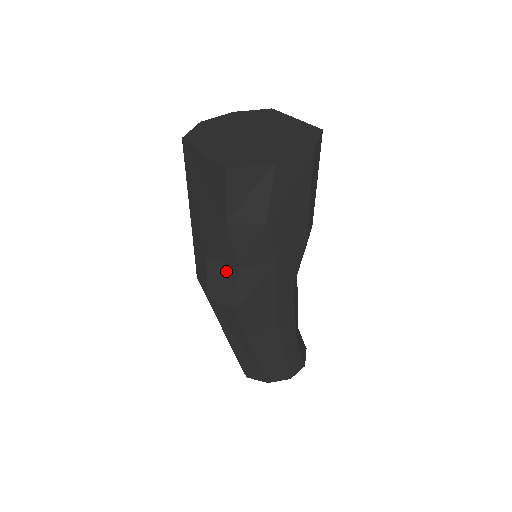
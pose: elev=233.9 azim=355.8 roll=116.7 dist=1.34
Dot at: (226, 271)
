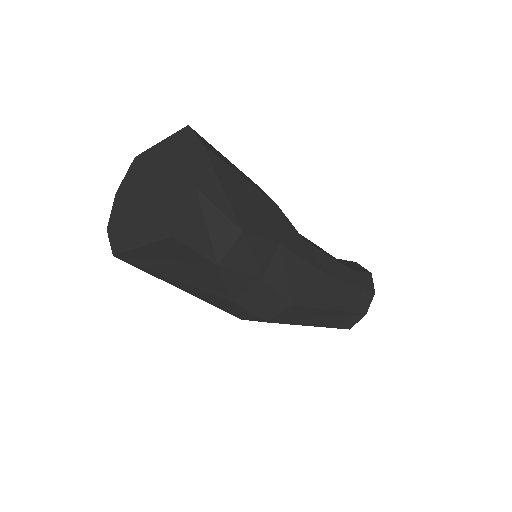
Dot at: (257, 292)
